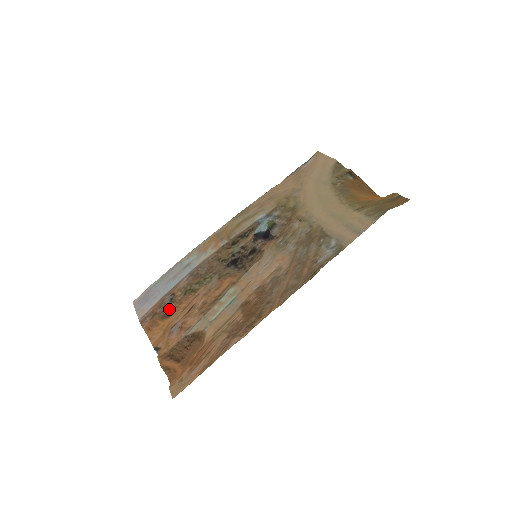
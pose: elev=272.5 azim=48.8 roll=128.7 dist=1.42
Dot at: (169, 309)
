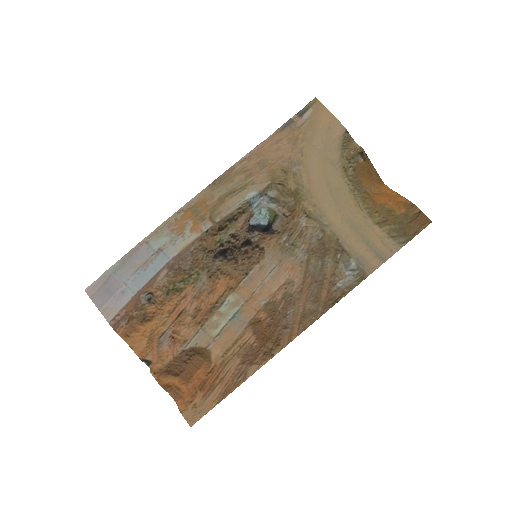
Dot at: (149, 312)
